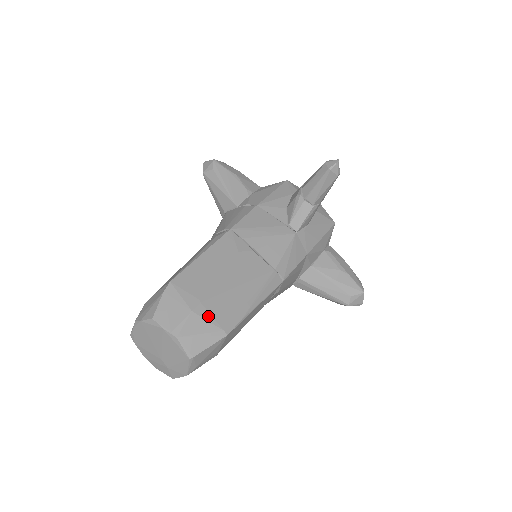
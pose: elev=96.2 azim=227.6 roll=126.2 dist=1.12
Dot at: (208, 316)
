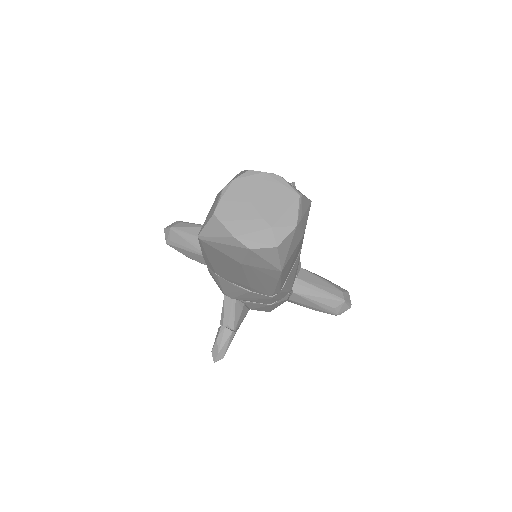
Dot at: occluded
